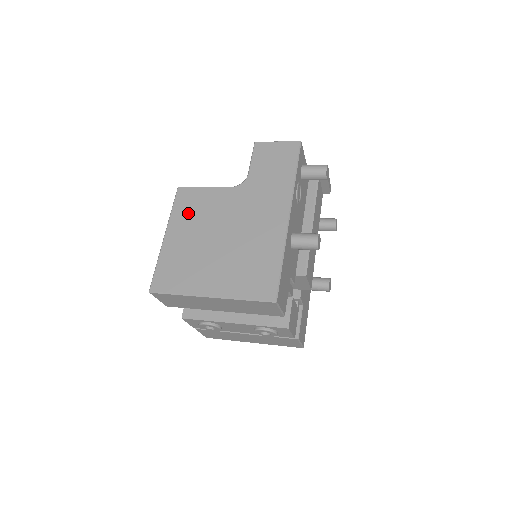
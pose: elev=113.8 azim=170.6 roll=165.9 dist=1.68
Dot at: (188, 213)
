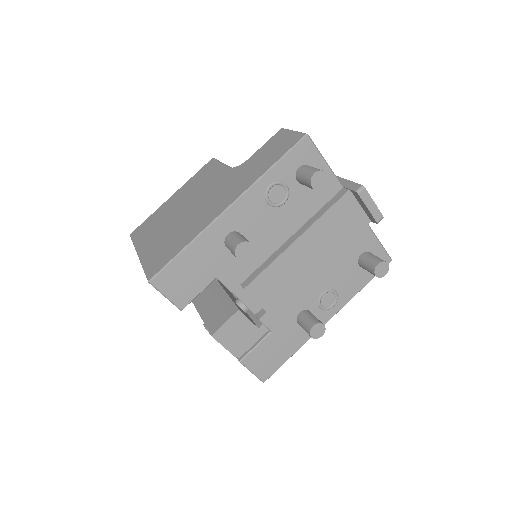
Dot at: (195, 182)
